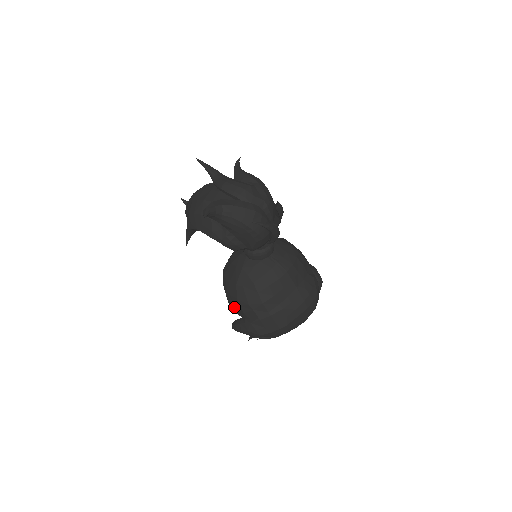
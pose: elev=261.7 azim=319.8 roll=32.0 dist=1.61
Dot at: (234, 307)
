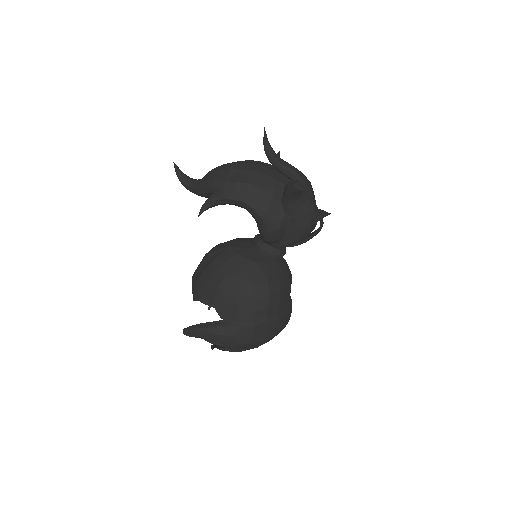
Dot at: (222, 305)
